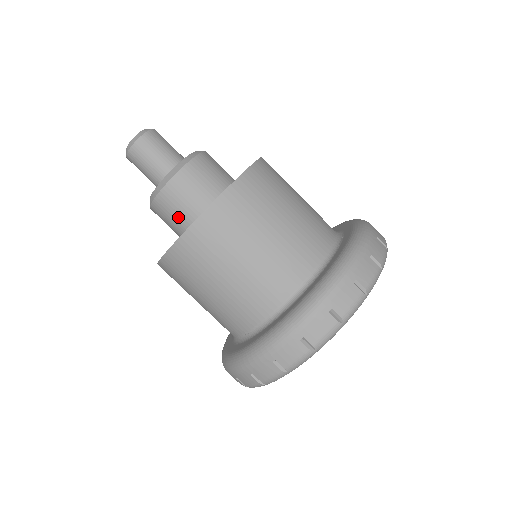
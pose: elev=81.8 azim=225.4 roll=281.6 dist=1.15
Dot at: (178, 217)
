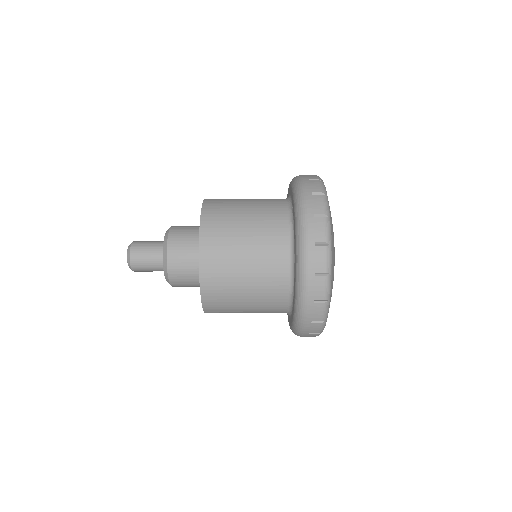
Dot at: (192, 282)
